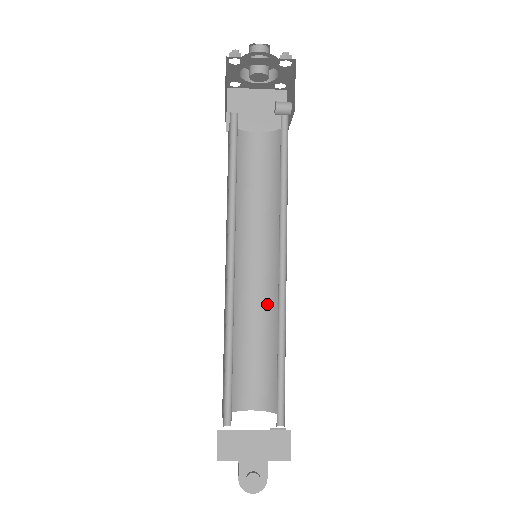
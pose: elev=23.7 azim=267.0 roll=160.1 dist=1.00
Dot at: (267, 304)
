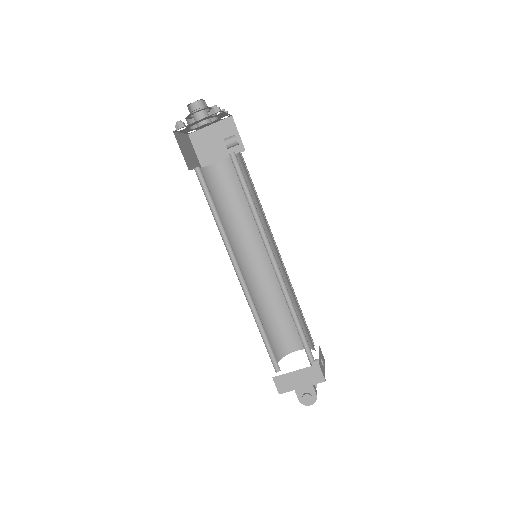
Dot at: occluded
